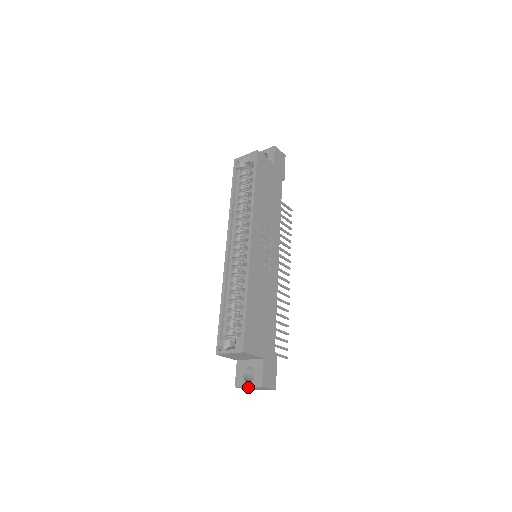
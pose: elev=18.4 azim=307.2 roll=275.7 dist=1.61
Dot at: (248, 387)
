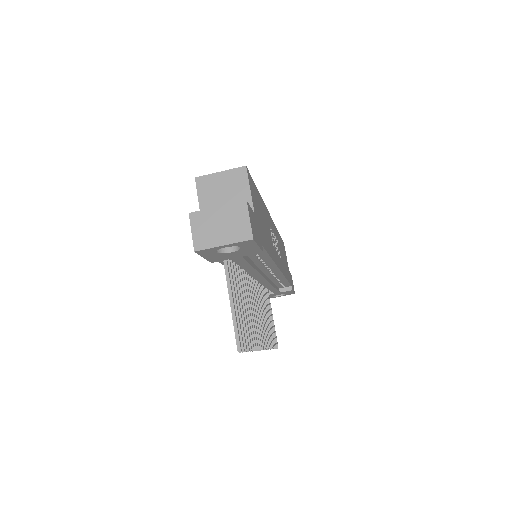
Dot at: (213, 214)
